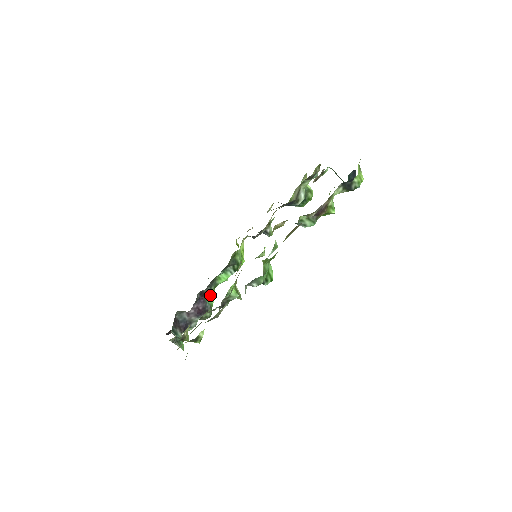
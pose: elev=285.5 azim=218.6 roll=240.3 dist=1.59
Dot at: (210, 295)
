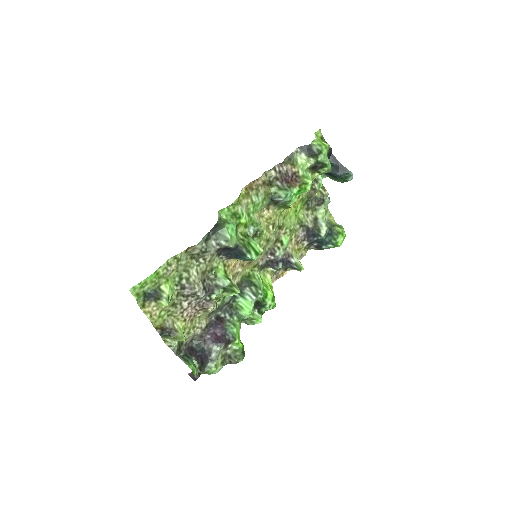
Dot at: (231, 323)
